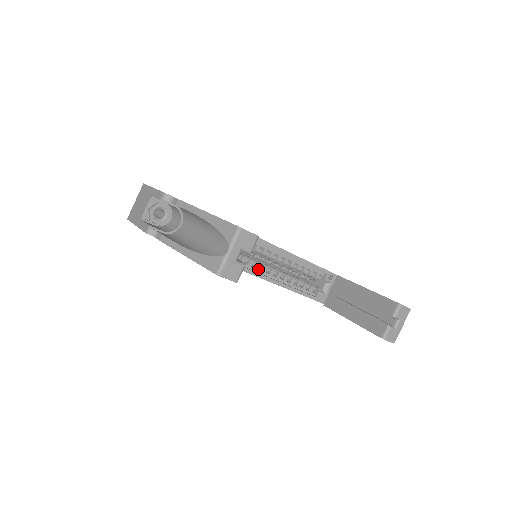
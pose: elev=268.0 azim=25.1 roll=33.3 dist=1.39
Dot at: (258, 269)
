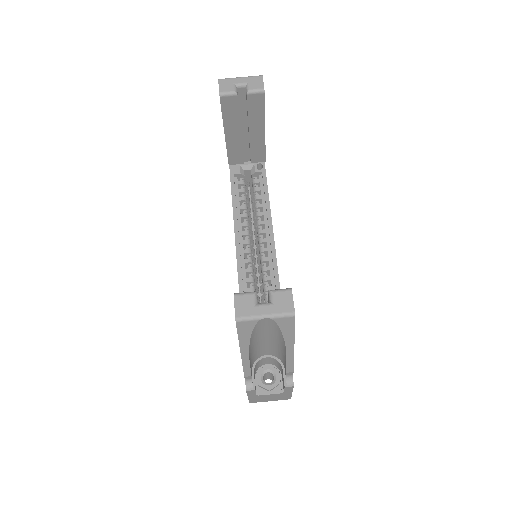
Dot at: (244, 253)
